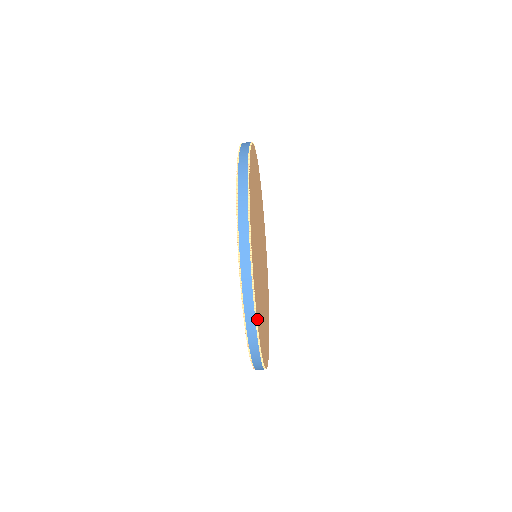
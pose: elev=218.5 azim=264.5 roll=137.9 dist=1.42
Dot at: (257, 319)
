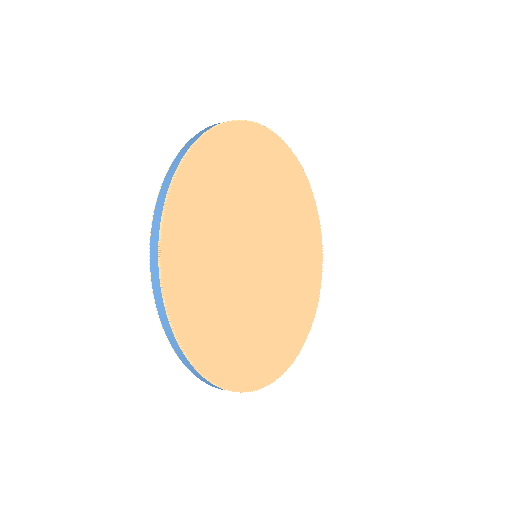
Dot at: (293, 357)
